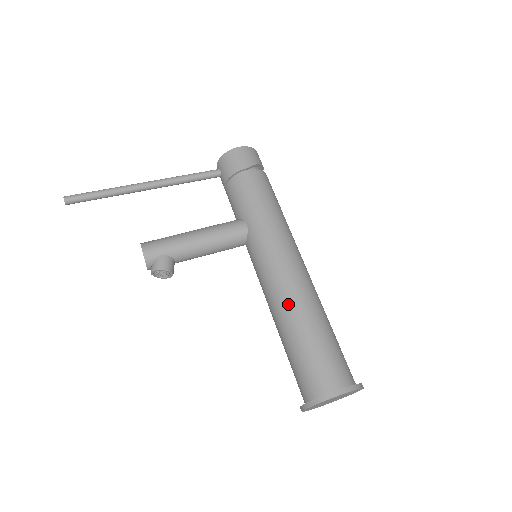
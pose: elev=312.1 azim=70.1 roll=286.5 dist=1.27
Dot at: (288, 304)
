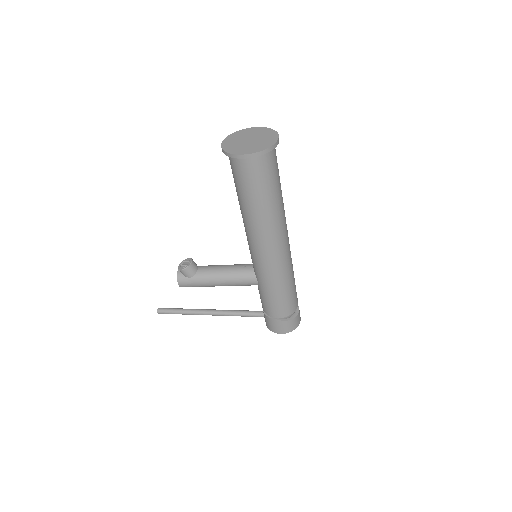
Dot at: occluded
